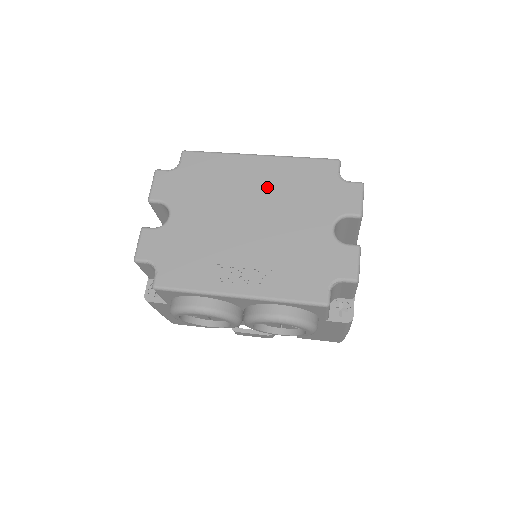
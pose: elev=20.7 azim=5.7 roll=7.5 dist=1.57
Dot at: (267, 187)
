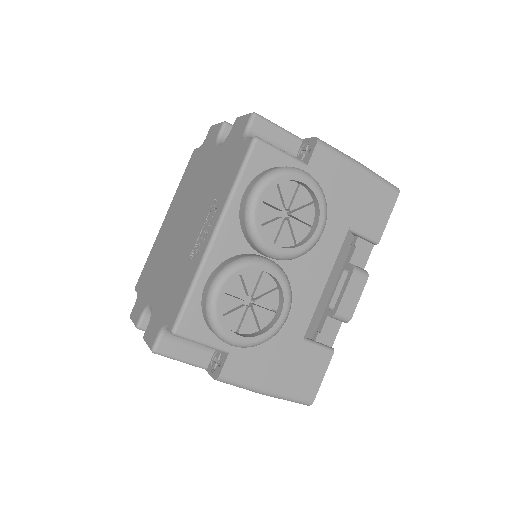
Dot at: (178, 210)
